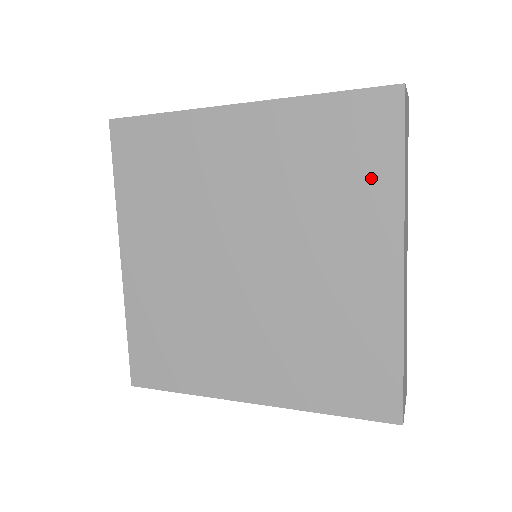
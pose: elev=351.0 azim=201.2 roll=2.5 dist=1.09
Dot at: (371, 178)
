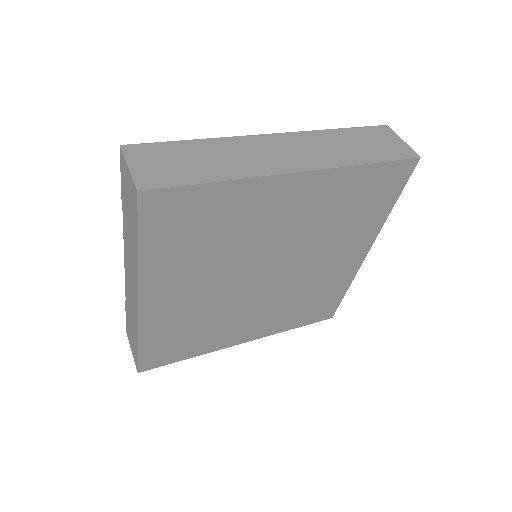
Dot at: (373, 213)
